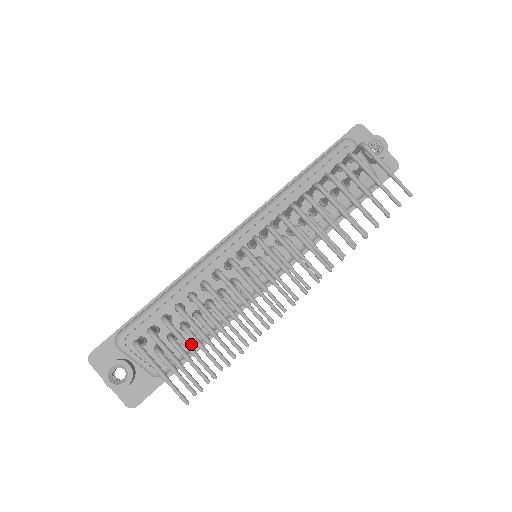
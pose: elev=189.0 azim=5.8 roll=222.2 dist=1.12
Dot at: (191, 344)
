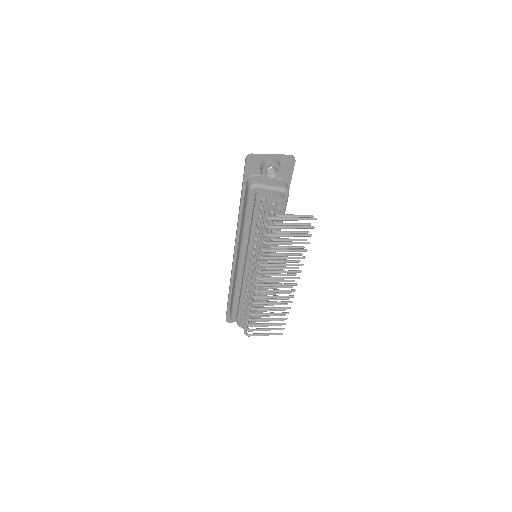
Dot at: occluded
